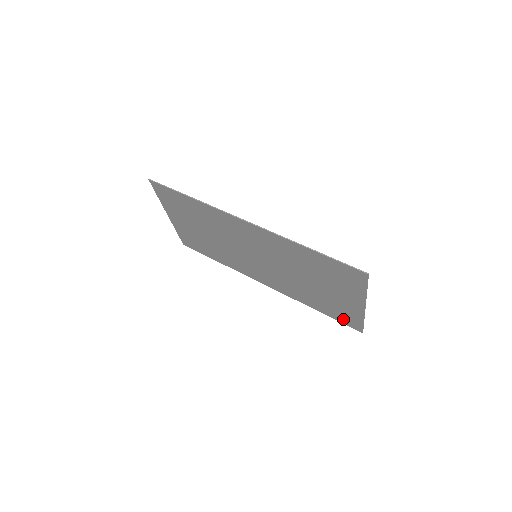
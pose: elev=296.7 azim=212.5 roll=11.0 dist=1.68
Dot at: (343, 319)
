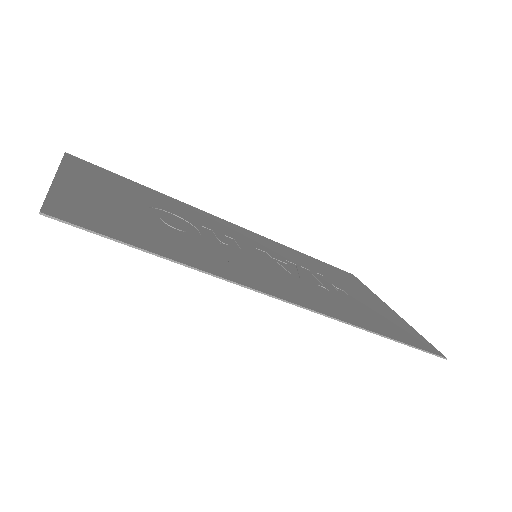
Dot at: occluded
